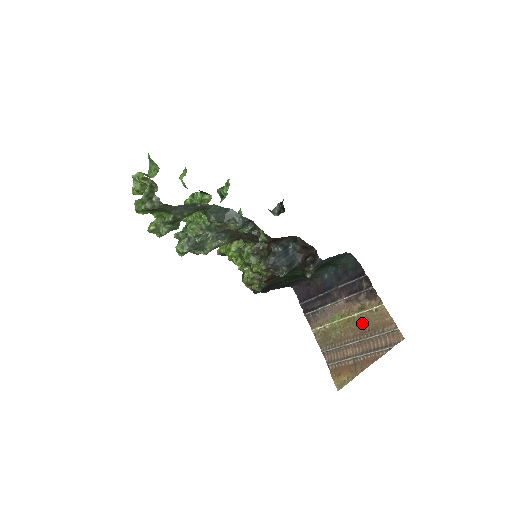
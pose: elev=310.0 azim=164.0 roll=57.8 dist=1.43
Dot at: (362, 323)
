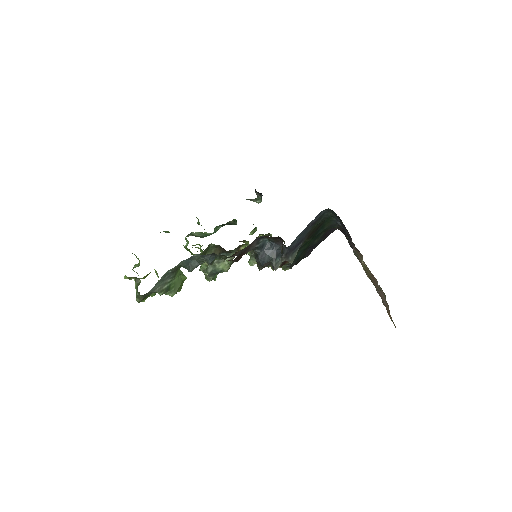
Dot at: (369, 273)
